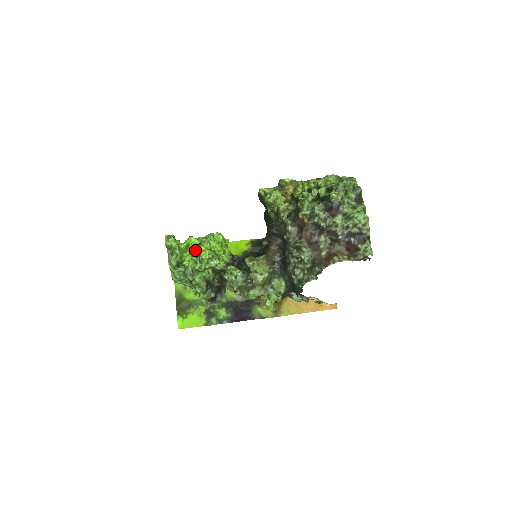
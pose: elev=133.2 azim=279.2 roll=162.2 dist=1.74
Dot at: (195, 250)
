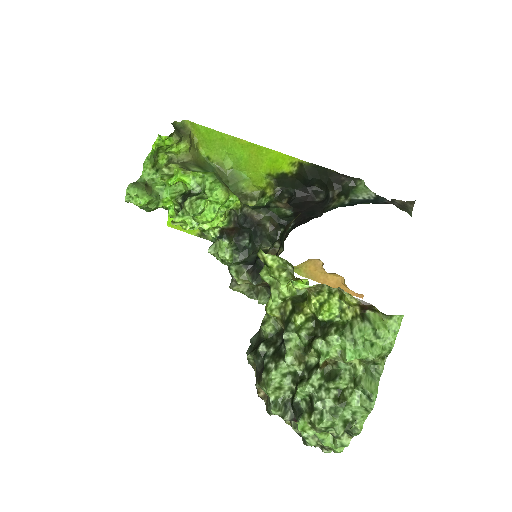
Dot at: (178, 203)
